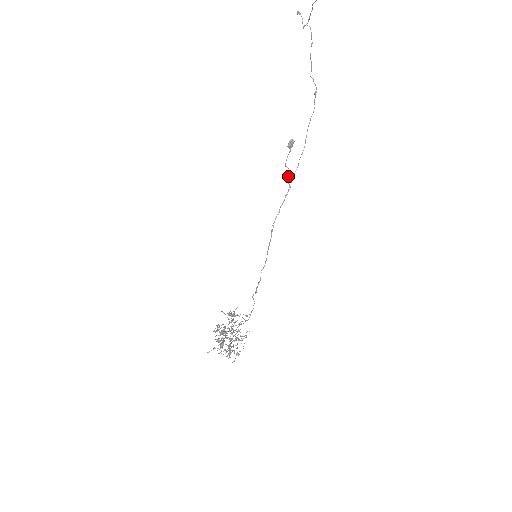
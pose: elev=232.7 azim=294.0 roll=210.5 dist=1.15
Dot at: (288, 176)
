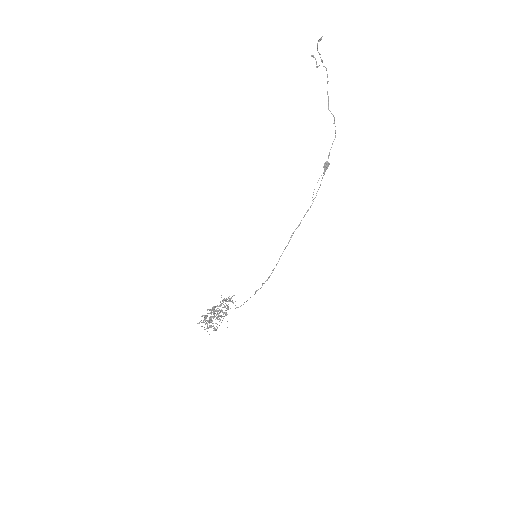
Dot at: occluded
